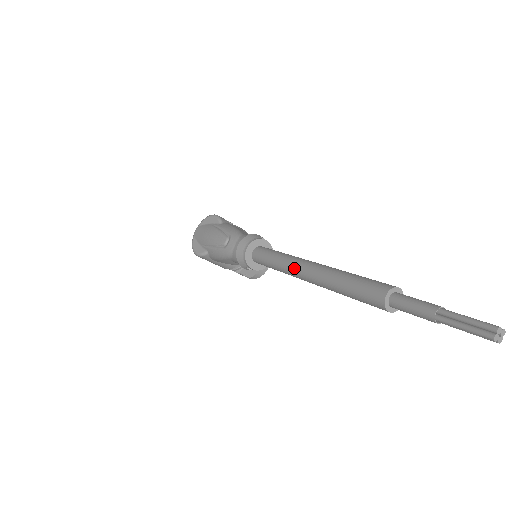
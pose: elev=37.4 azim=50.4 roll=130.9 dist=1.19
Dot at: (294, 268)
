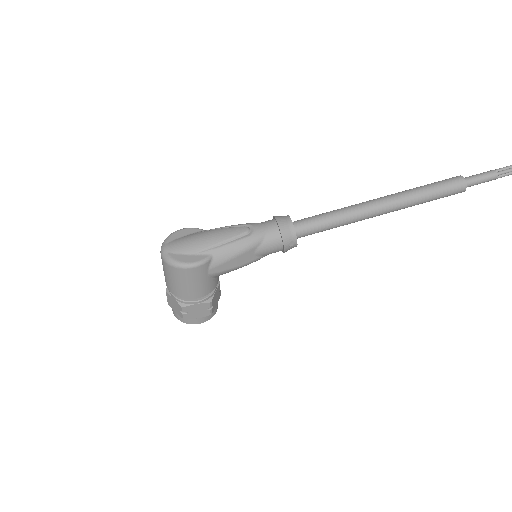
Dot at: (366, 206)
